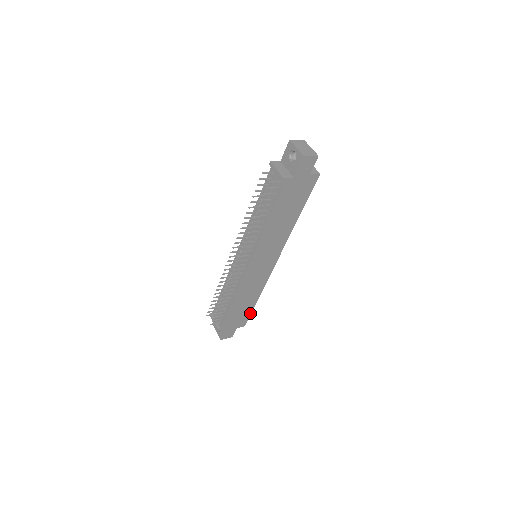
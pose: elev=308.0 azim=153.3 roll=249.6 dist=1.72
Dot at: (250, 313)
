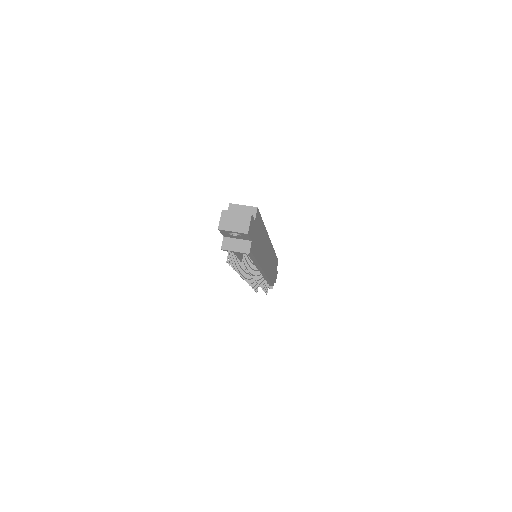
Dot at: (276, 258)
